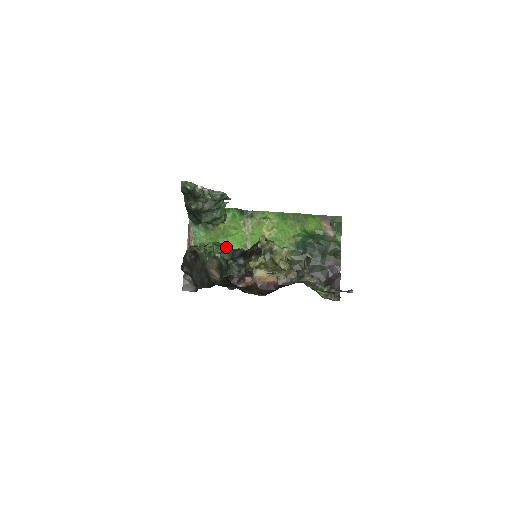
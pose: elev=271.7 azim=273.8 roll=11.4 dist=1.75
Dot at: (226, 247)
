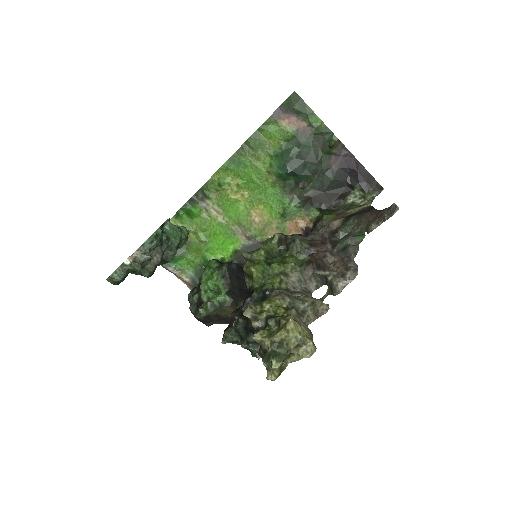
Dot at: (219, 269)
